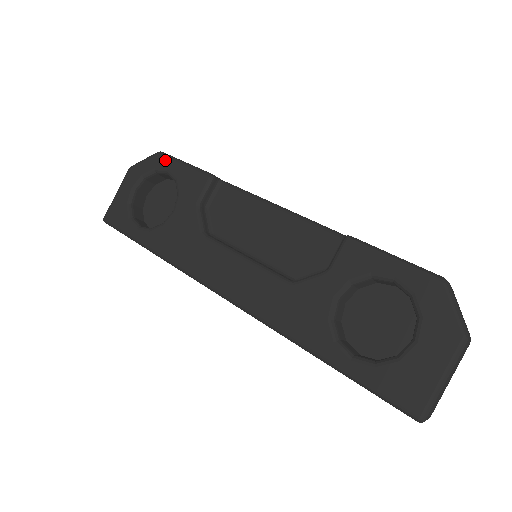
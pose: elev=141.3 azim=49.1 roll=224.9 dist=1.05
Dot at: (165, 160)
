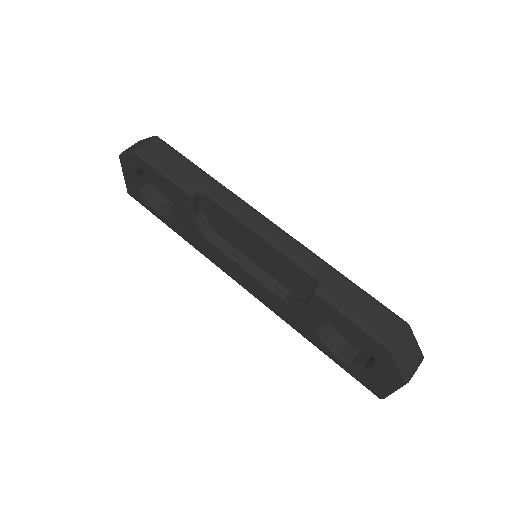
Dot at: (144, 164)
